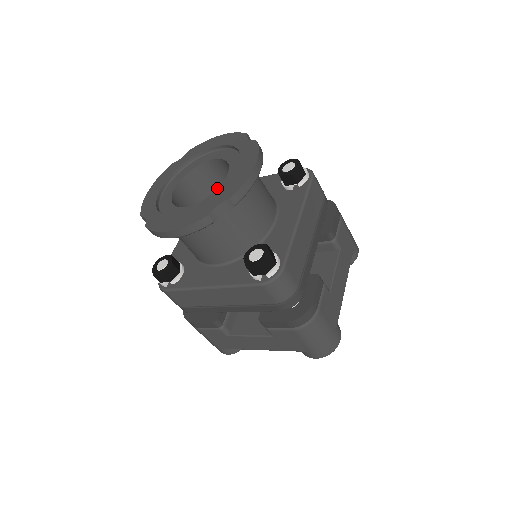
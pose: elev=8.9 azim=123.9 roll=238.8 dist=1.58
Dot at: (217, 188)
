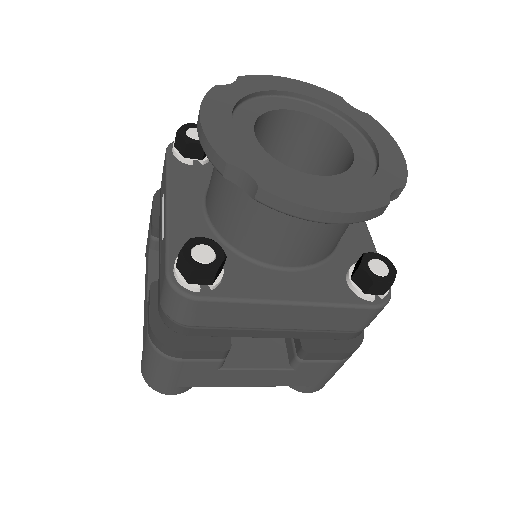
Dot at: occluded
